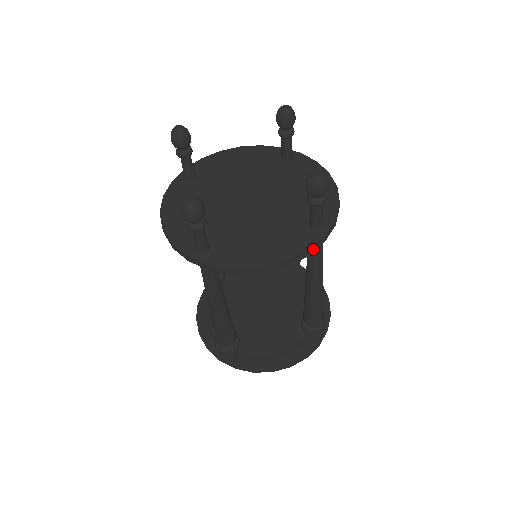
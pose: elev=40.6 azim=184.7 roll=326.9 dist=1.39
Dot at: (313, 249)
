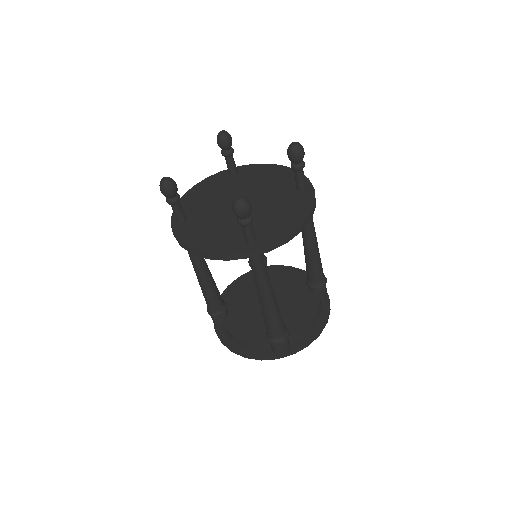
Dot at: (233, 257)
